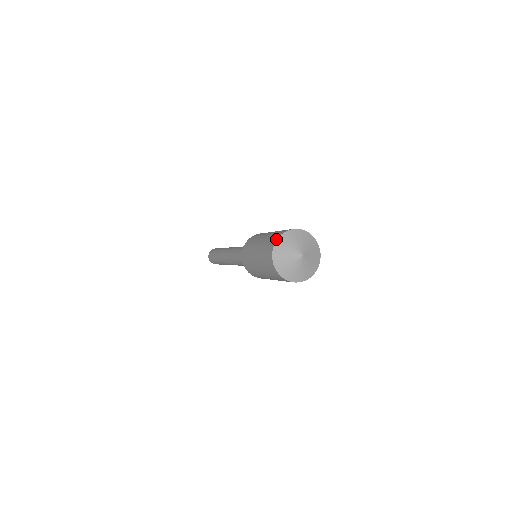
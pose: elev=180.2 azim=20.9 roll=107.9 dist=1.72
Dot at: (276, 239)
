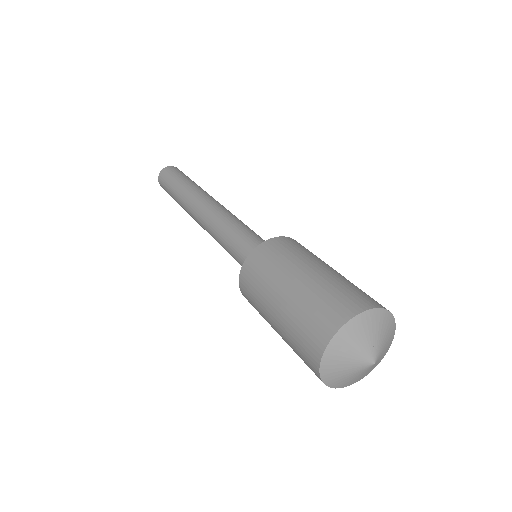
Dot at: (338, 327)
